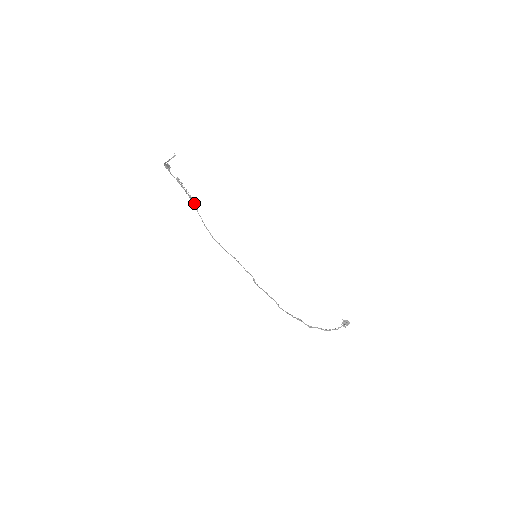
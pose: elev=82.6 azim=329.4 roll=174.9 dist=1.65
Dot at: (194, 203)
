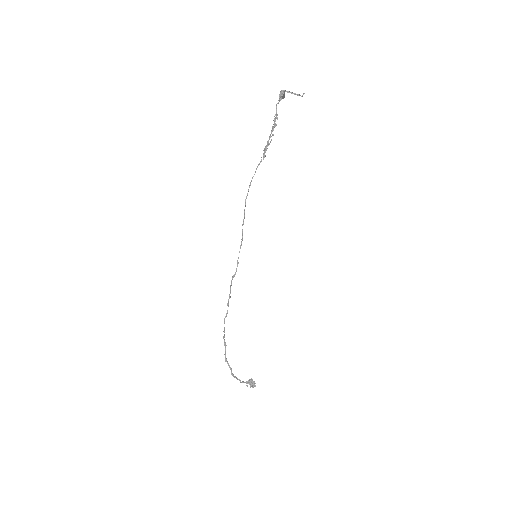
Dot at: occluded
